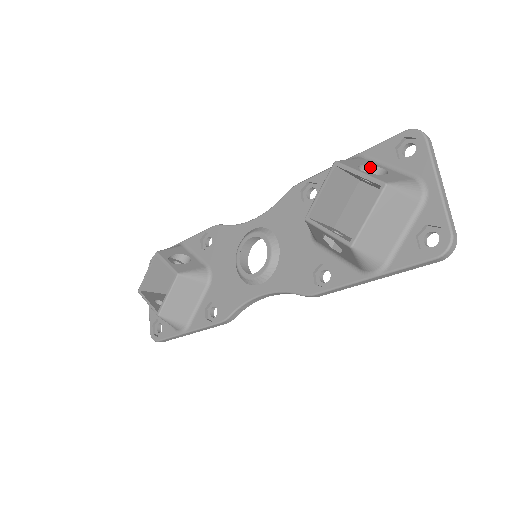
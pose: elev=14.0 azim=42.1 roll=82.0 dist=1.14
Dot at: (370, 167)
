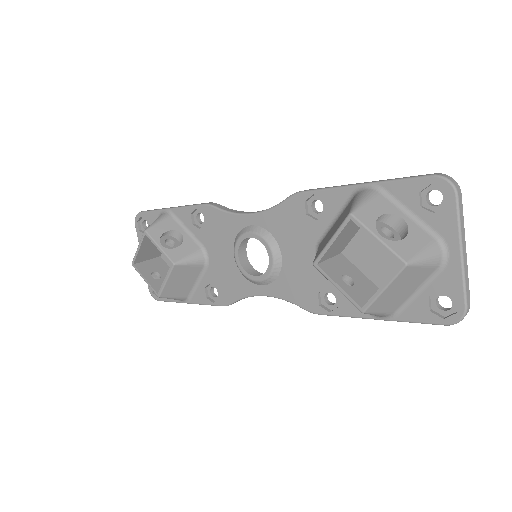
Dot at: (388, 215)
